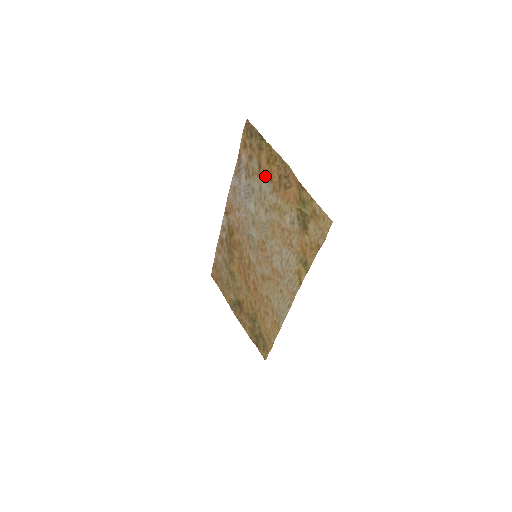
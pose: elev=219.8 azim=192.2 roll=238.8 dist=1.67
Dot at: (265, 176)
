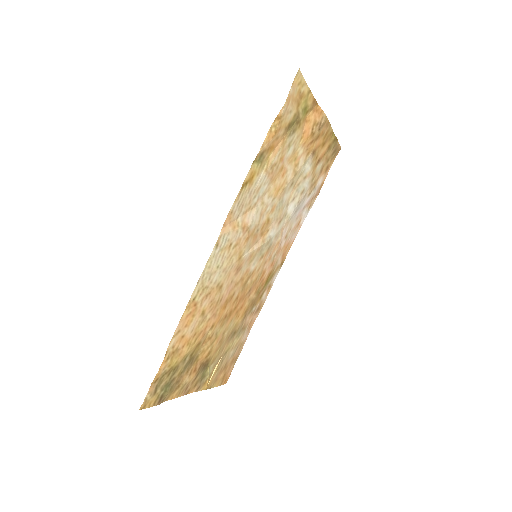
Dot at: (314, 159)
